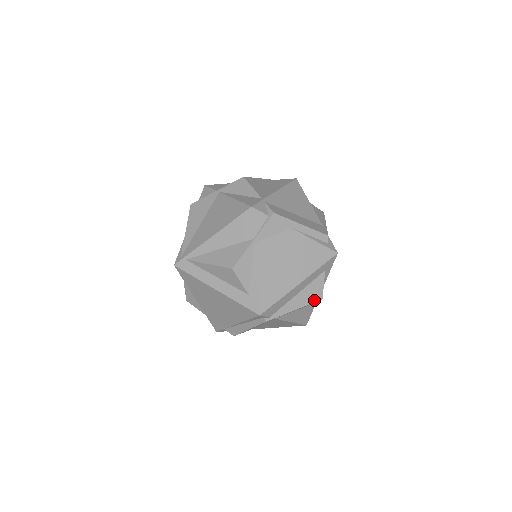
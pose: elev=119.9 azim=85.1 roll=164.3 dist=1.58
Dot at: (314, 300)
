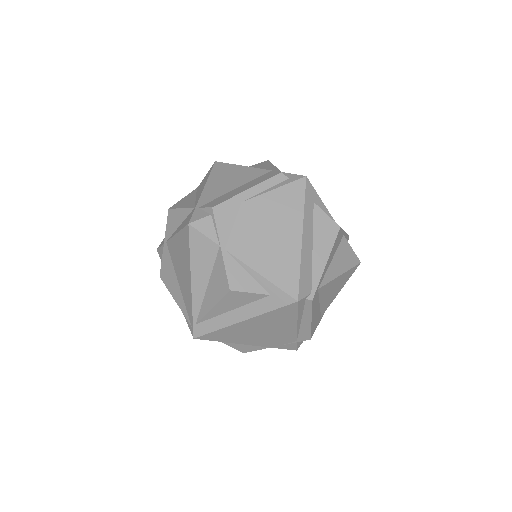
Dot at: (334, 236)
